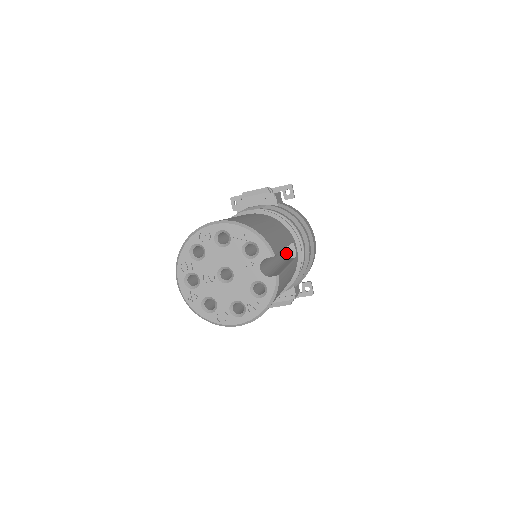
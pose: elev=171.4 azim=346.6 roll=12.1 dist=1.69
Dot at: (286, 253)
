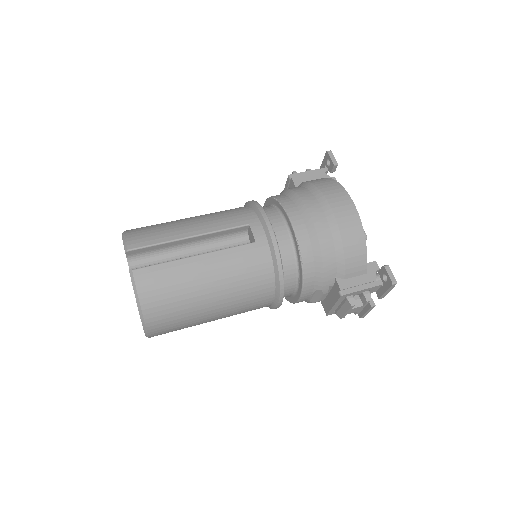
Dot at: (251, 241)
